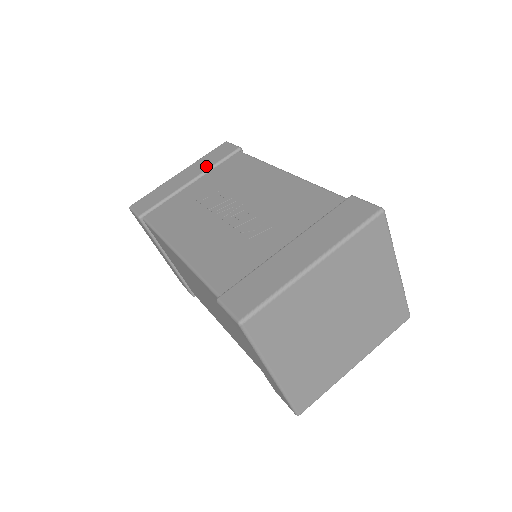
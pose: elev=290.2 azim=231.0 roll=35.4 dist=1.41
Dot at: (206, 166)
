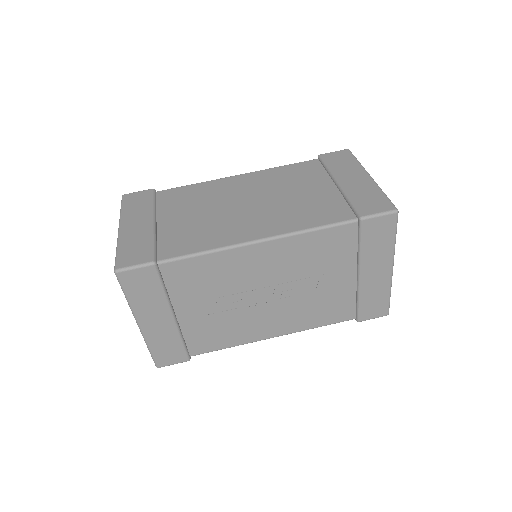
Dot at: (159, 301)
